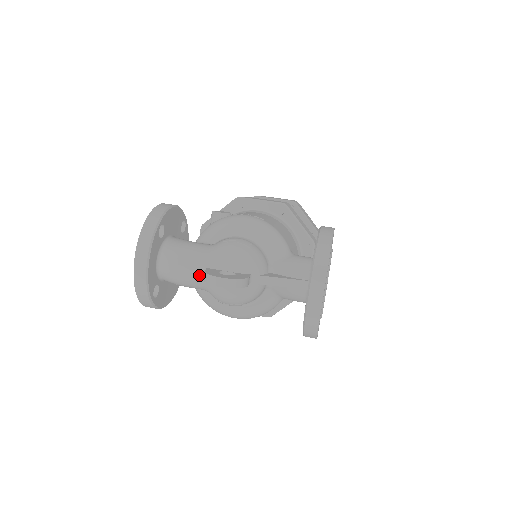
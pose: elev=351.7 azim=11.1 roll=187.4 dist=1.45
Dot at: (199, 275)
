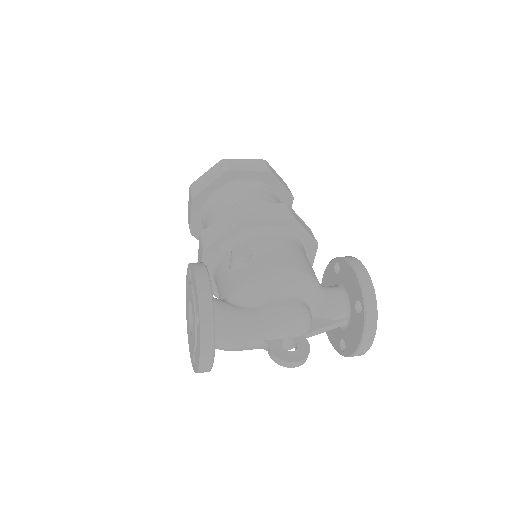
Dot at: (258, 346)
